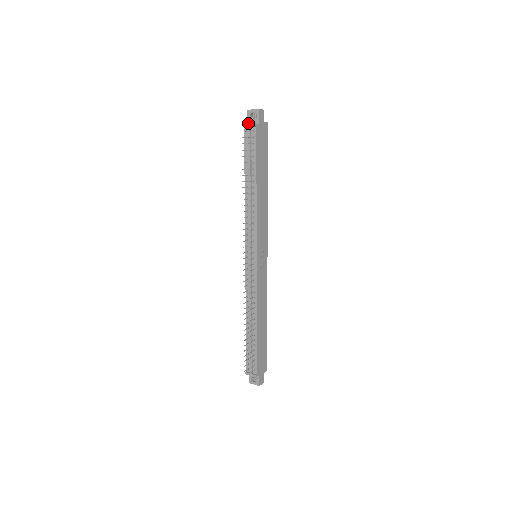
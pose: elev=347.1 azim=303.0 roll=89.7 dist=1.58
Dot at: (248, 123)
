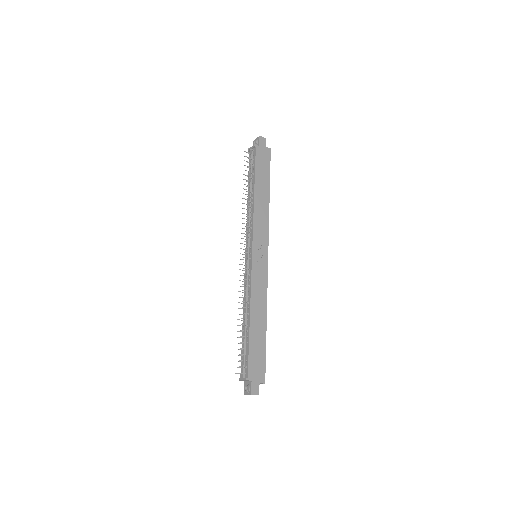
Dot at: occluded
